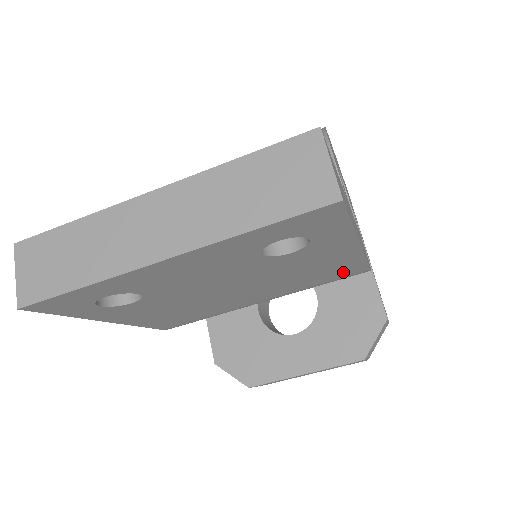
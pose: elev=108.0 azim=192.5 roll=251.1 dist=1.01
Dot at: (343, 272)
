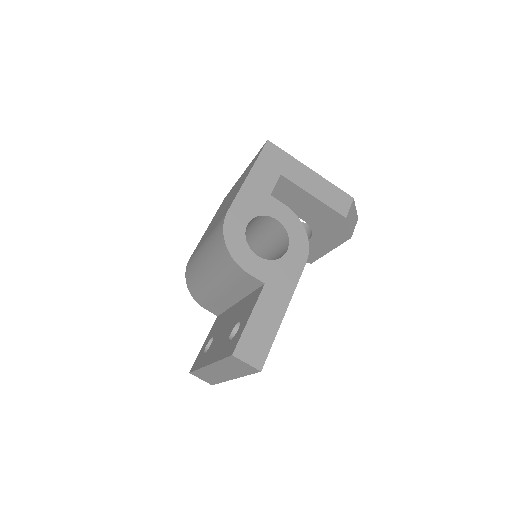
Dot at: occluded
